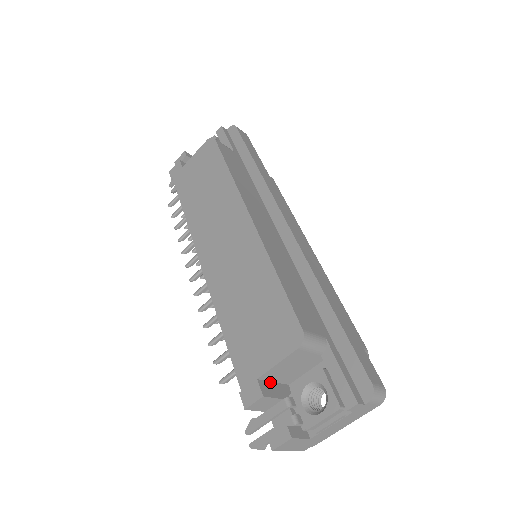
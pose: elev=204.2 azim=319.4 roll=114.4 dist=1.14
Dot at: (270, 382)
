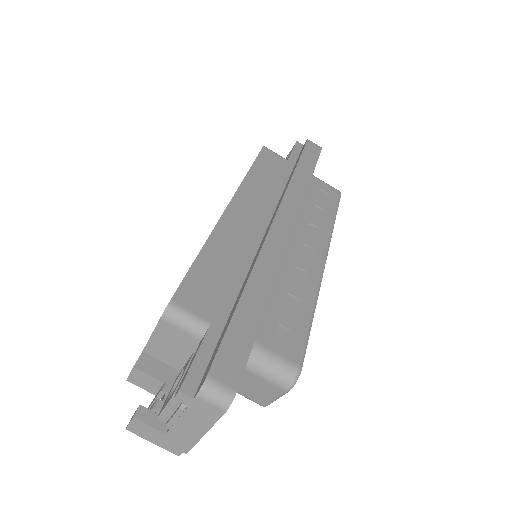
Dot at: (161, 362)
